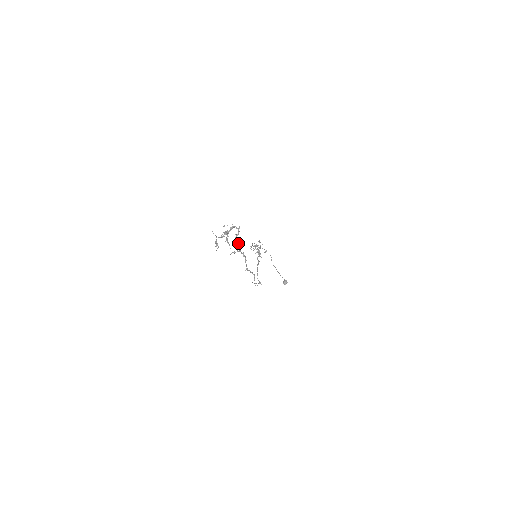
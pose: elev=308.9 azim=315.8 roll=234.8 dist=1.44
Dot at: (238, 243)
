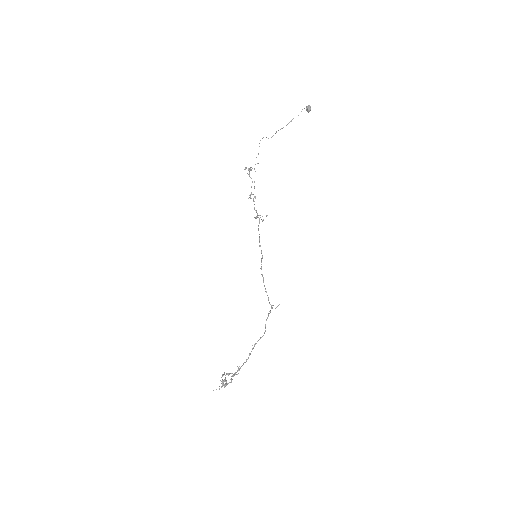
Dot at: occluded
